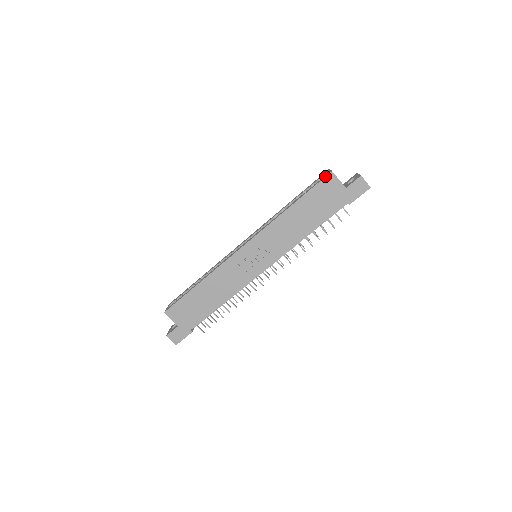
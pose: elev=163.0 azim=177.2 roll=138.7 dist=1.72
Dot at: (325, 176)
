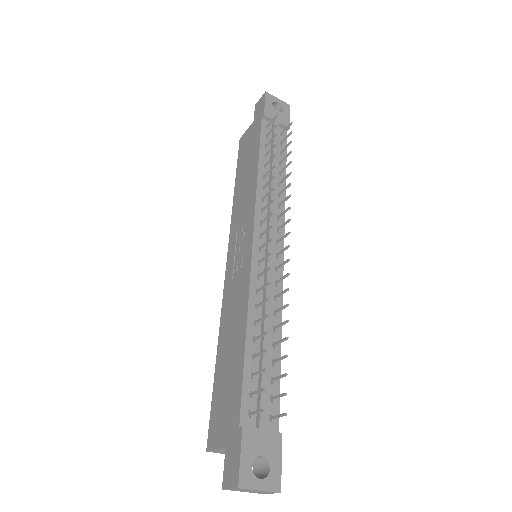
Dot at: (239, 147)
